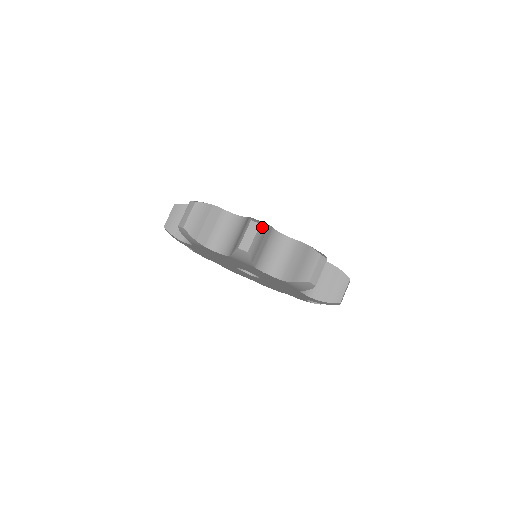
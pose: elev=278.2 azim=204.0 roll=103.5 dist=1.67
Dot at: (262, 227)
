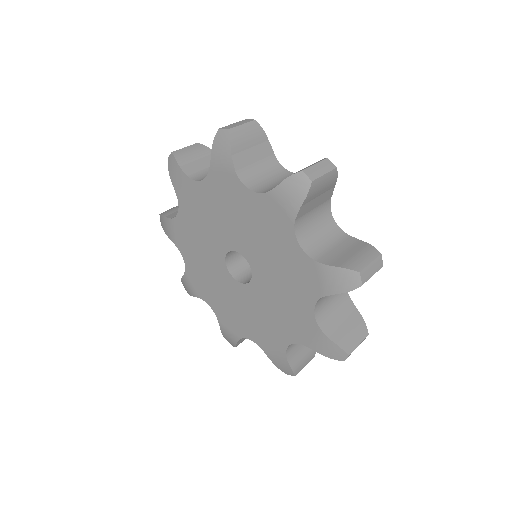
Dot at: (200, 146)
